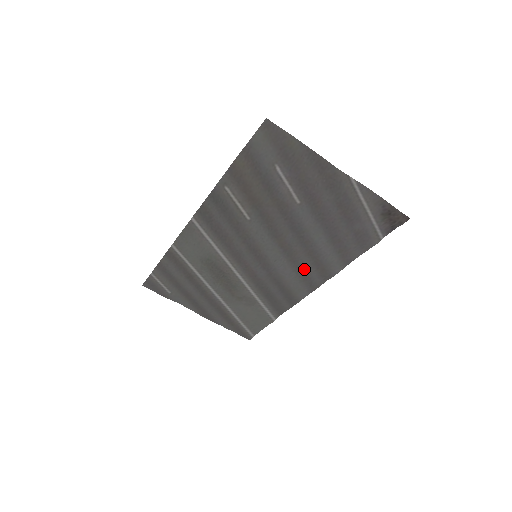
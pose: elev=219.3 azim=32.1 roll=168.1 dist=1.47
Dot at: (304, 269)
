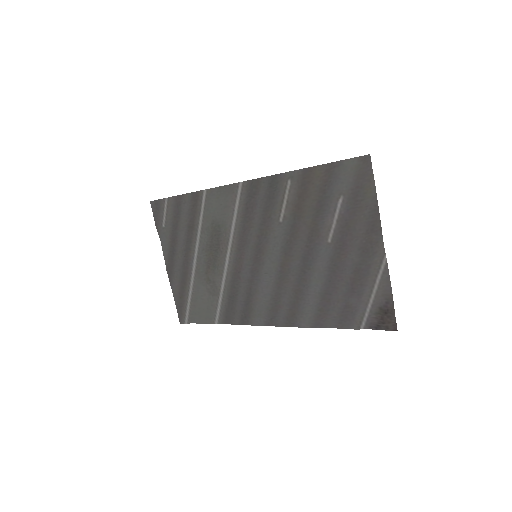
Dot at: (280, 300)
